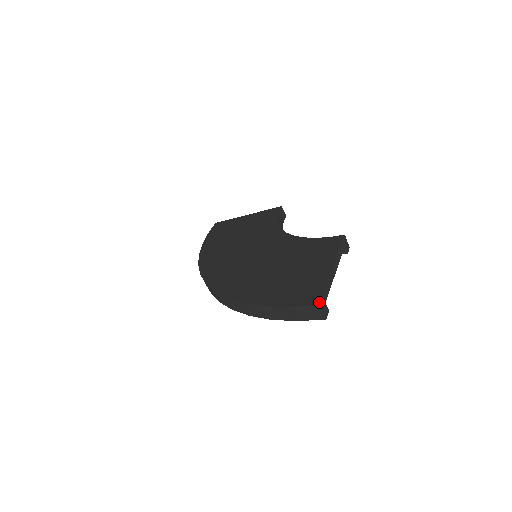
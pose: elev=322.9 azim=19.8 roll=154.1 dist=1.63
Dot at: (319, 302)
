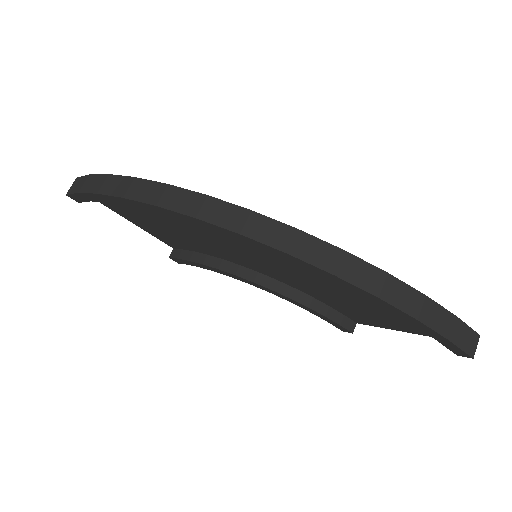
Dot at: (474, 333)
